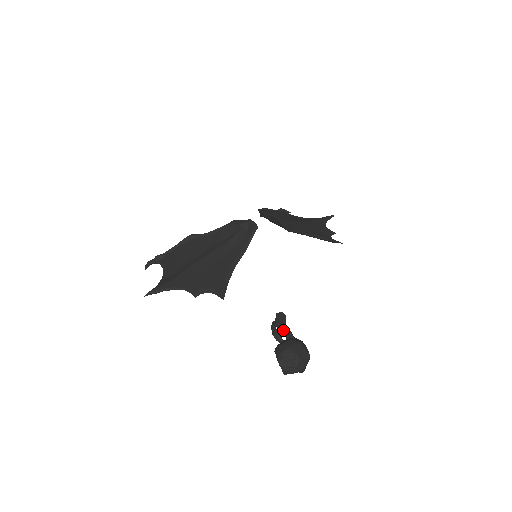
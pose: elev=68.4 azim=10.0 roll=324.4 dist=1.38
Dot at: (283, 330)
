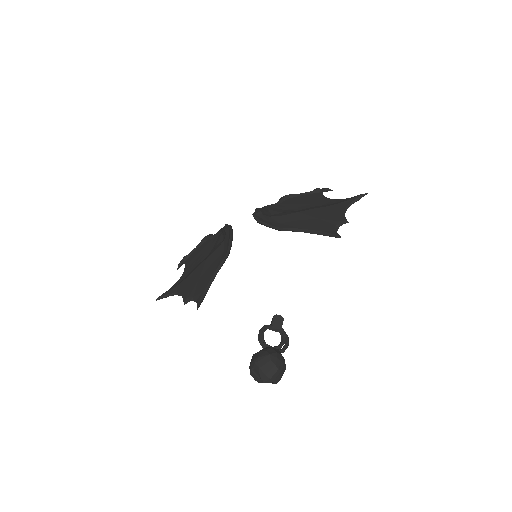
Dot at: occluded
